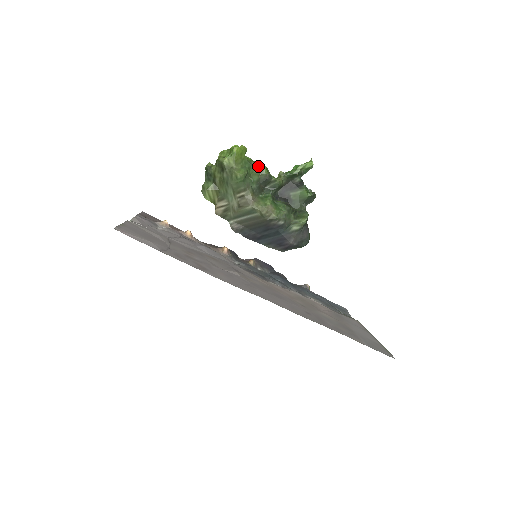
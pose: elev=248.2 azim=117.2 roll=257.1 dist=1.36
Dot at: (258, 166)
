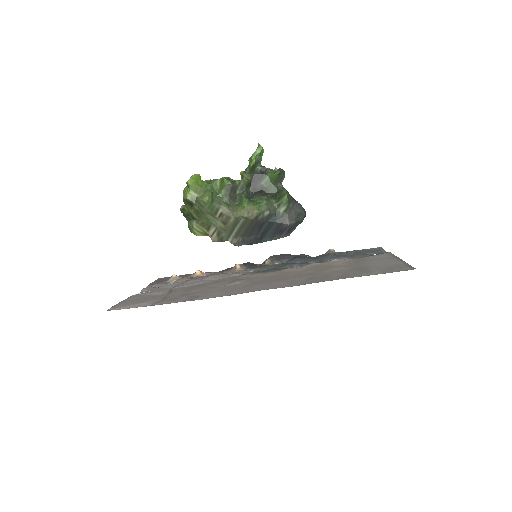
Dot at: (218, 181)
